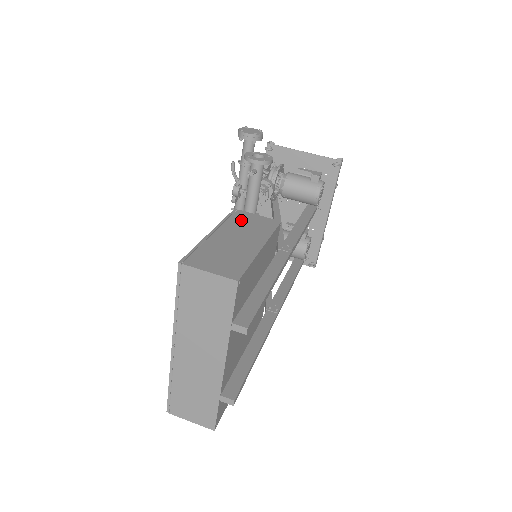
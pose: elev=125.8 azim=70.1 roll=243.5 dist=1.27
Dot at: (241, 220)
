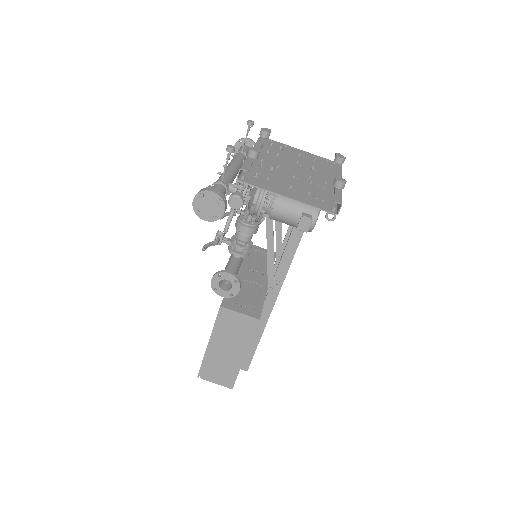
Dot at: (227, 324)
